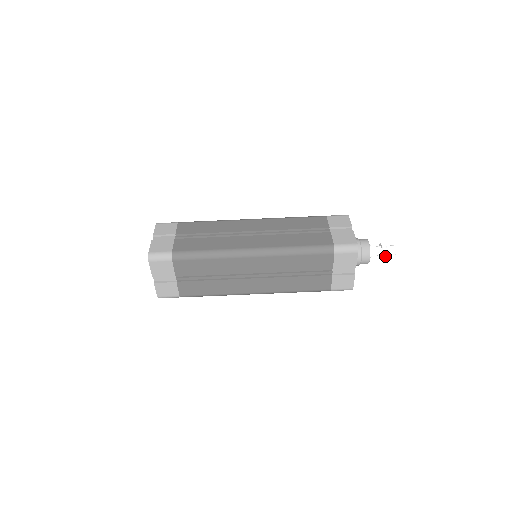
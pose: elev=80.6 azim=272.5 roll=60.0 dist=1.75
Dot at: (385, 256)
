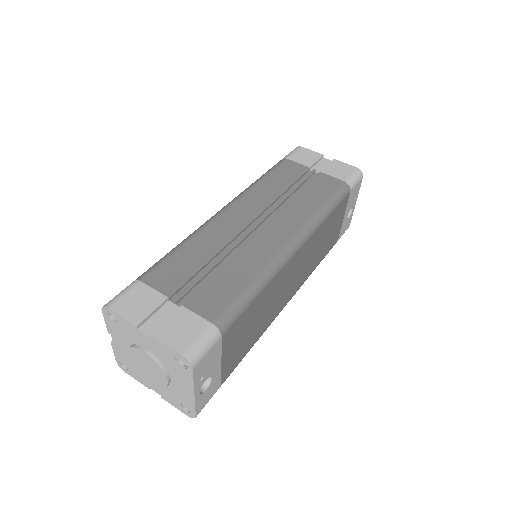
Dot at: occluded
